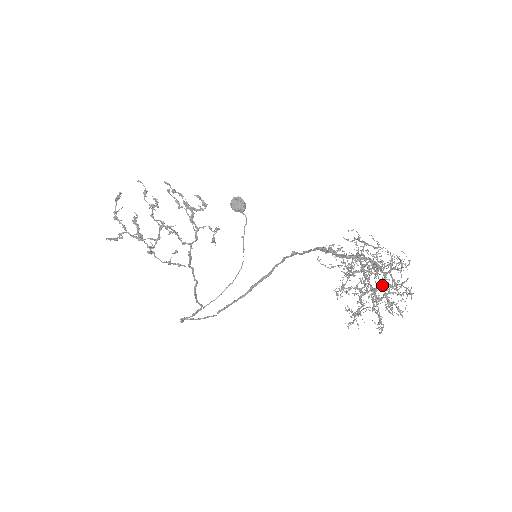
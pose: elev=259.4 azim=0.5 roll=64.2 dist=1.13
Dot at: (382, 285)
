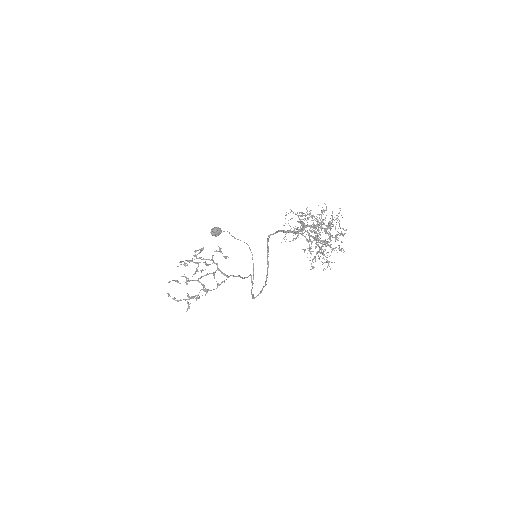
Dot at: (325, 233)
